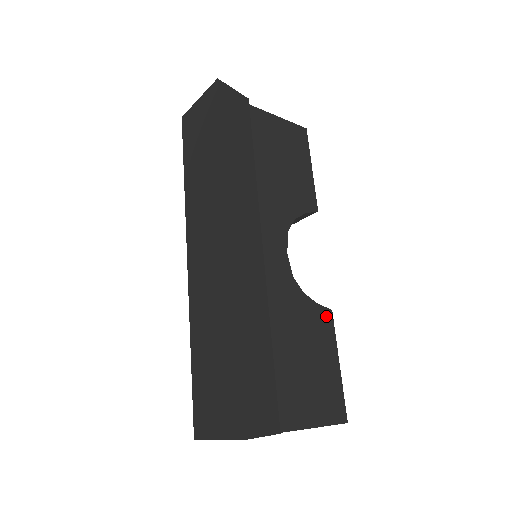
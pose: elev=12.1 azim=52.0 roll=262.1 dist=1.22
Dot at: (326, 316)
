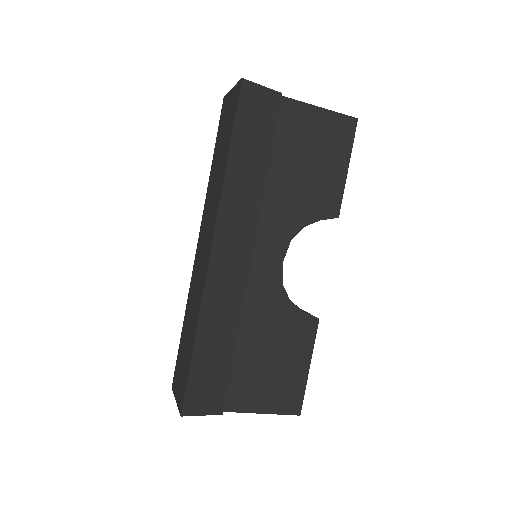
Dot at: (310, 323)
